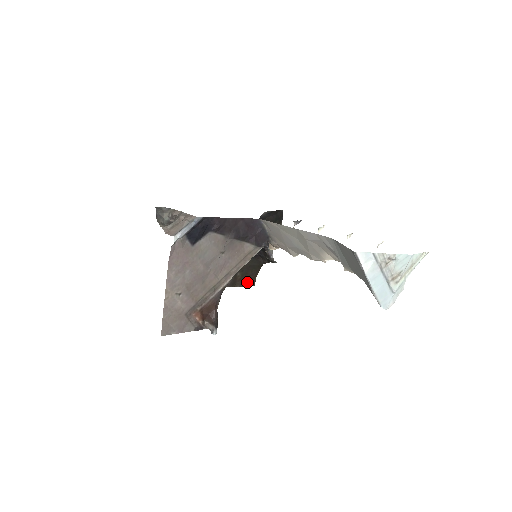
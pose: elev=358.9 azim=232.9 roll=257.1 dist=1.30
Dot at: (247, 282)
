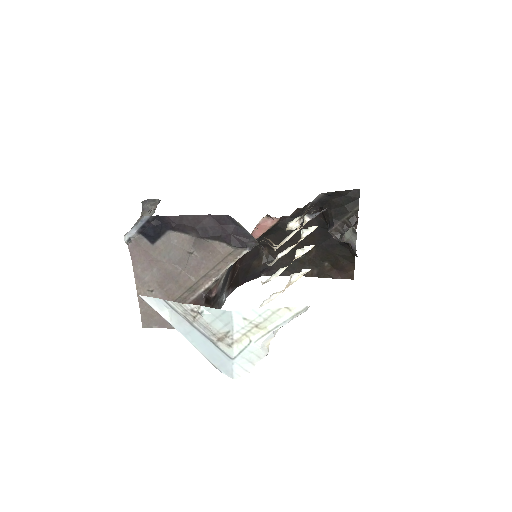
Dot at: (341, 274)
